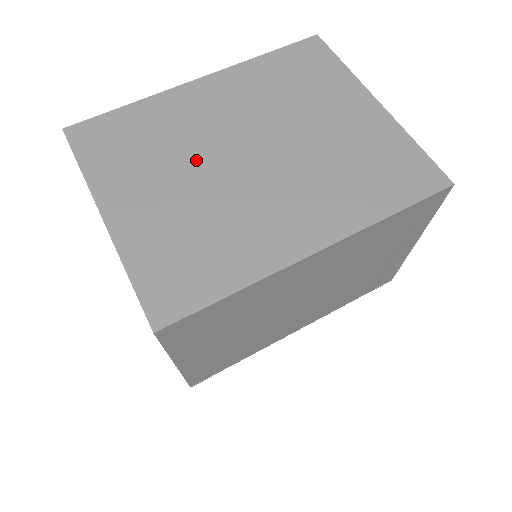
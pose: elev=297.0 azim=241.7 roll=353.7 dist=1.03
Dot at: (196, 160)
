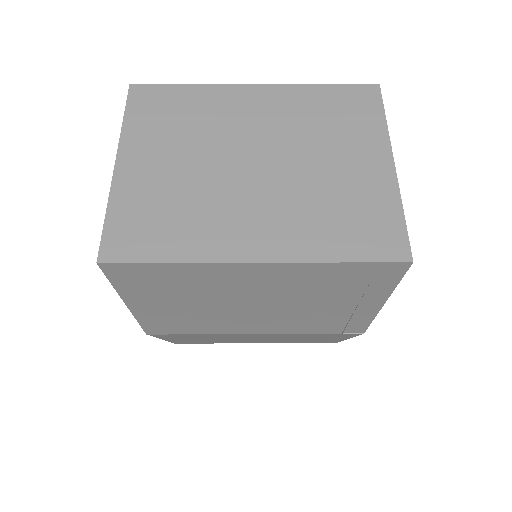
Dot at: (210, 149)
